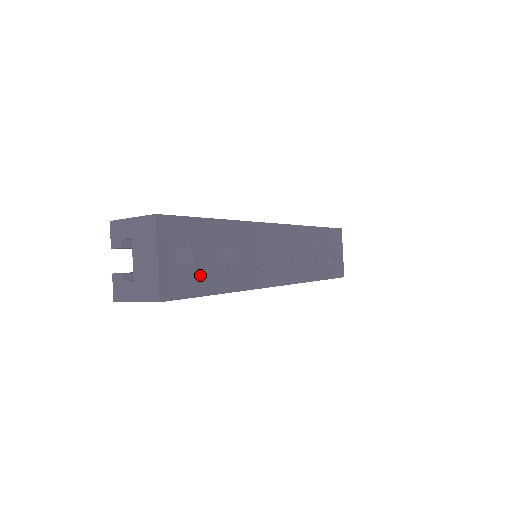
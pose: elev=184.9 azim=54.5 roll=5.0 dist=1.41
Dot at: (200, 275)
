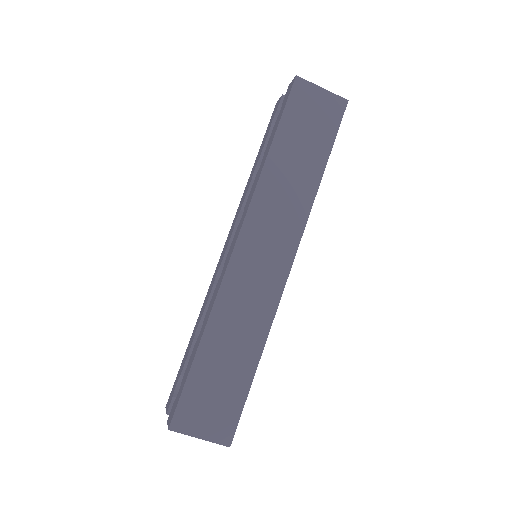
Dot at: occluded
